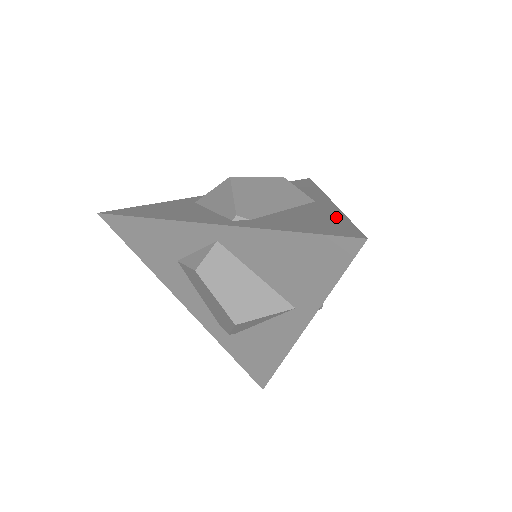
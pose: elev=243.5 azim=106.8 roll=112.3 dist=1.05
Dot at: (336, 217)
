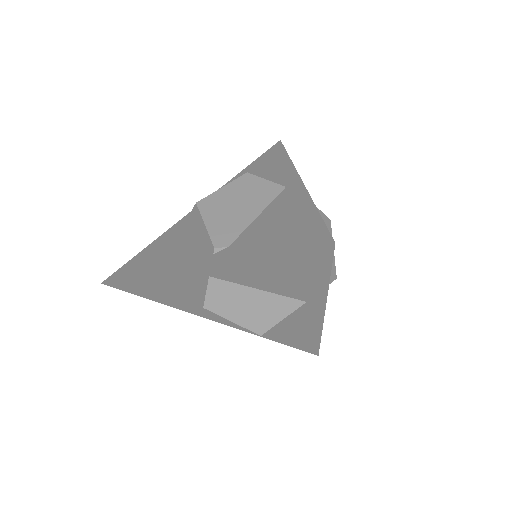
Dot at: (306, 211)
